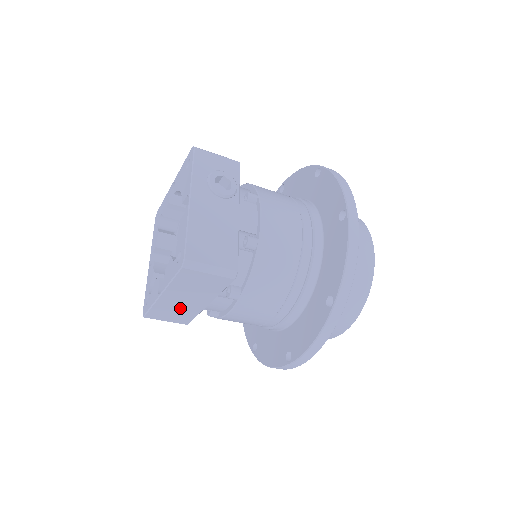
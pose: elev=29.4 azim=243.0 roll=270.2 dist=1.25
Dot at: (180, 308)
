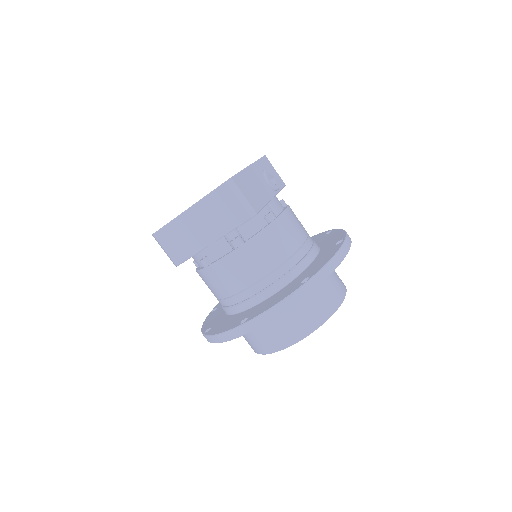
Dot at: (188, 237)
